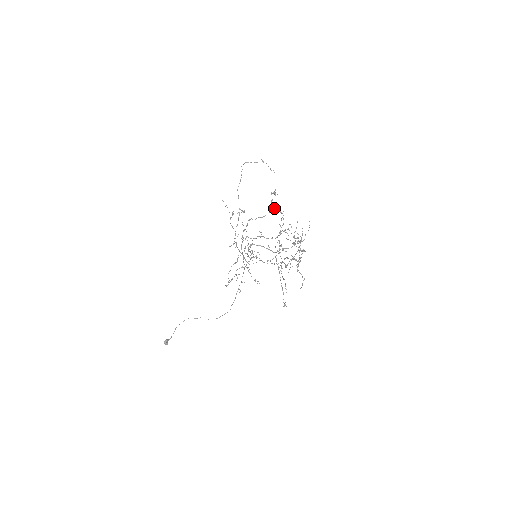
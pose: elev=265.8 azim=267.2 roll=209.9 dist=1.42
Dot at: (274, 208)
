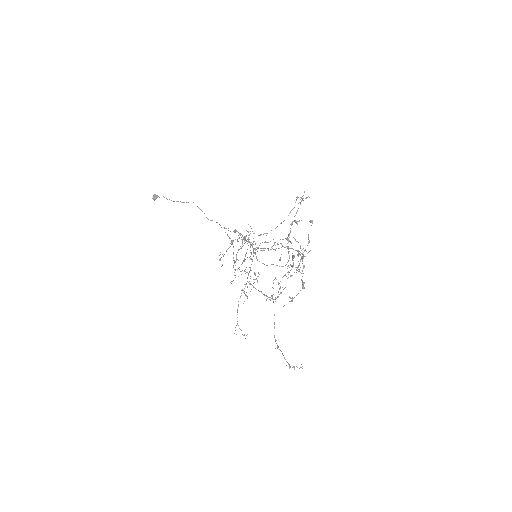
Dot at: (285, 265)
